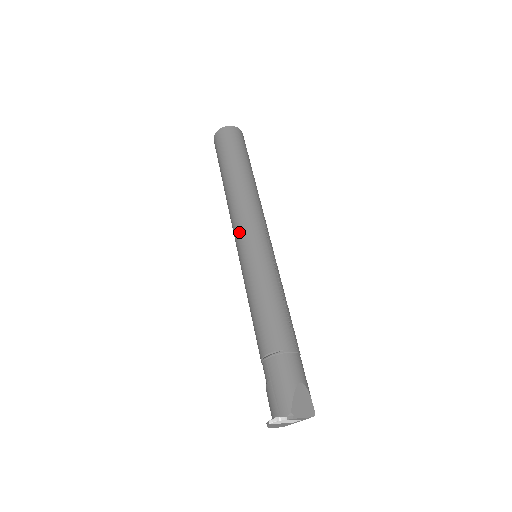
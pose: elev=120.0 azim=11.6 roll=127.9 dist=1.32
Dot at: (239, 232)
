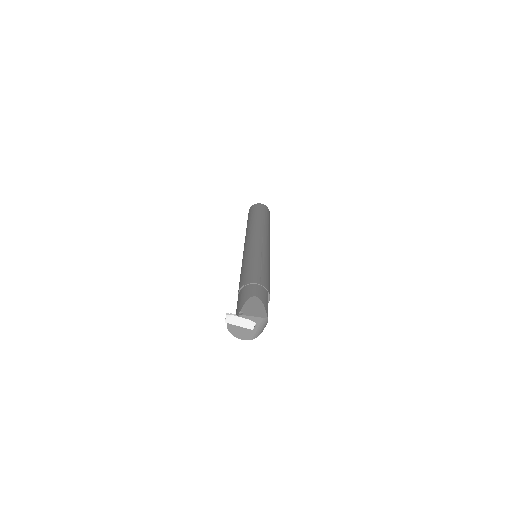
Dot at: (244, 245)
